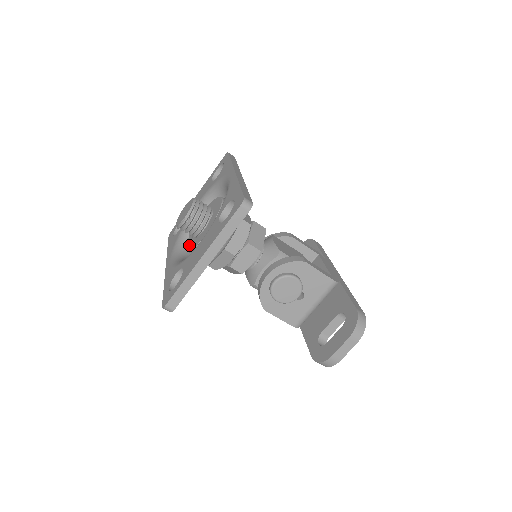
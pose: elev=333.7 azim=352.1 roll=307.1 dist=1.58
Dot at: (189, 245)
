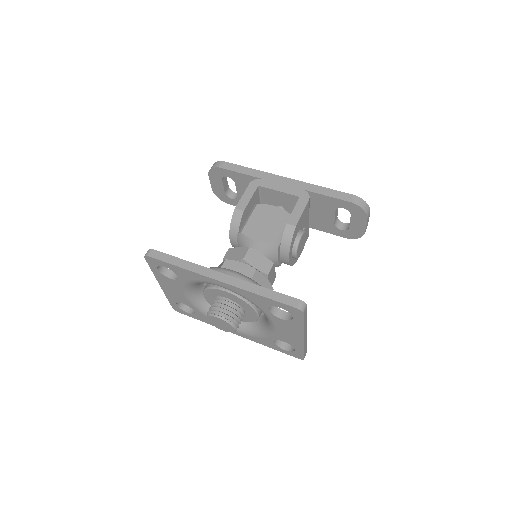
Dot at: occluded
